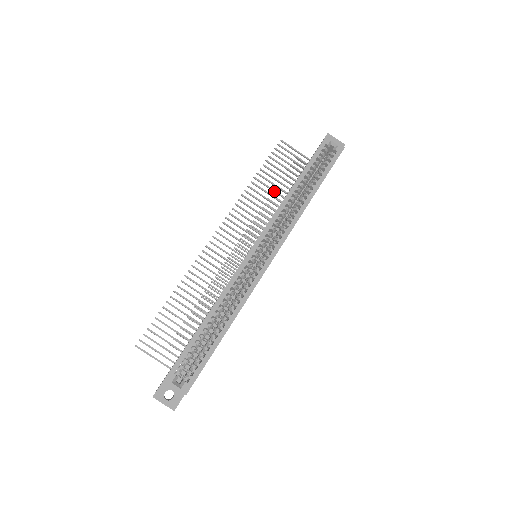
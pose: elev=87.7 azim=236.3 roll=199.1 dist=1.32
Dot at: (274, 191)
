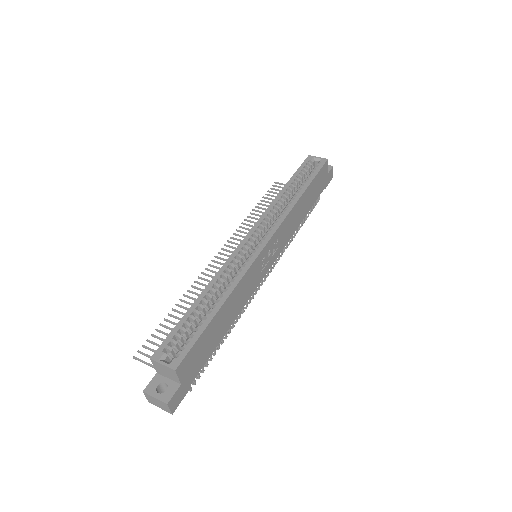
Dot at: occluded
